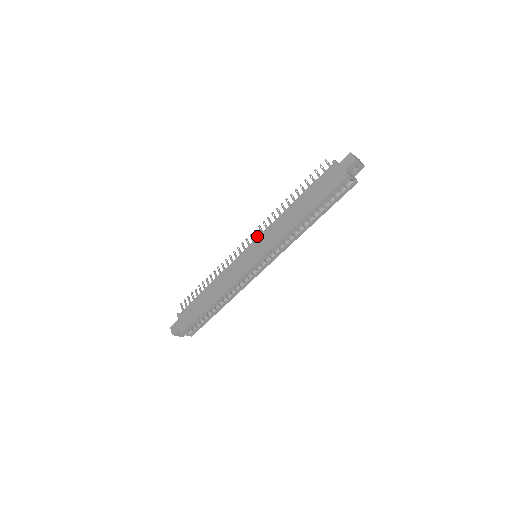
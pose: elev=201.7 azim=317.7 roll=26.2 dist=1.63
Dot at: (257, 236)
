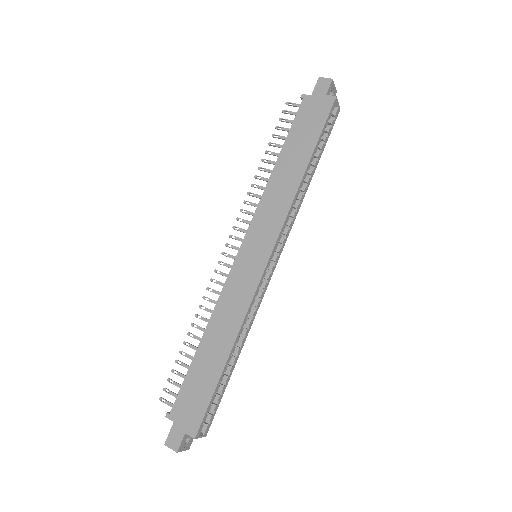
Dot at: (243, 230)
